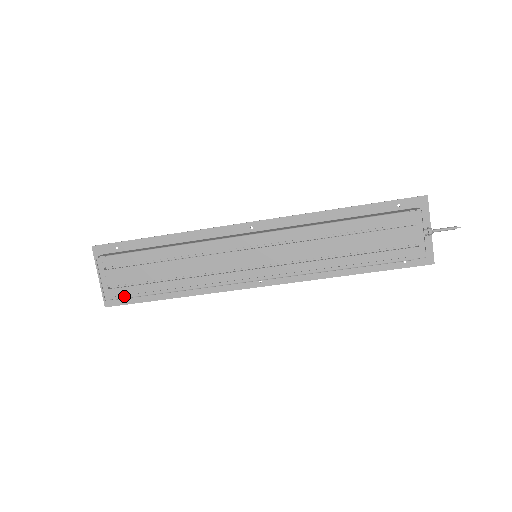
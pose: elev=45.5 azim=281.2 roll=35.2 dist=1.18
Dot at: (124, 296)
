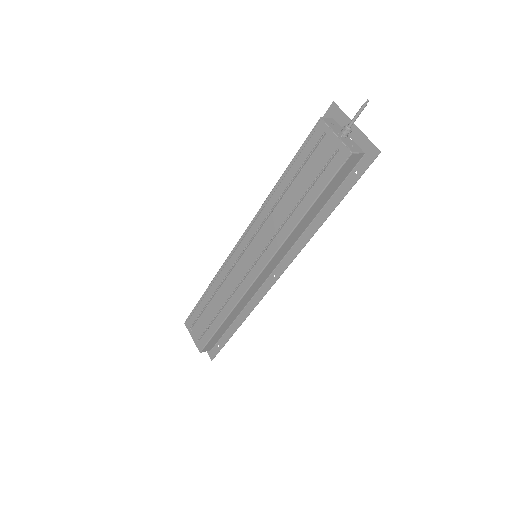
Dot at: (205, 342)
